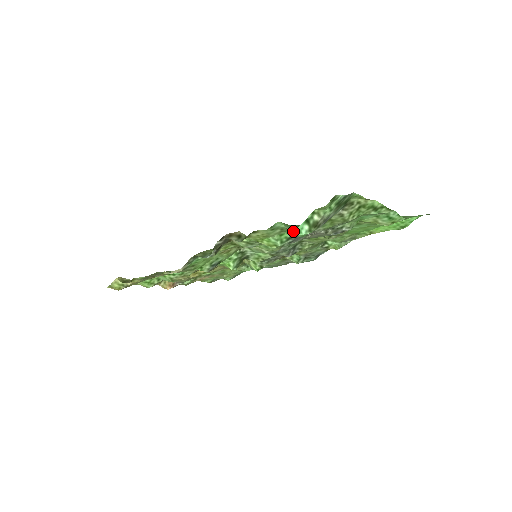
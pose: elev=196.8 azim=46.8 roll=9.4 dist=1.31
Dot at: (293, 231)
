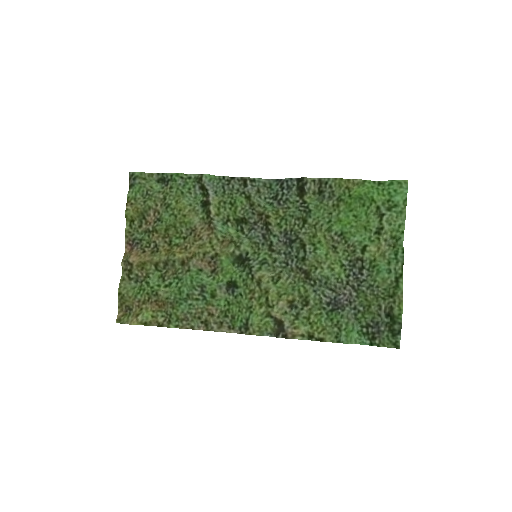
Dot at: occluded
